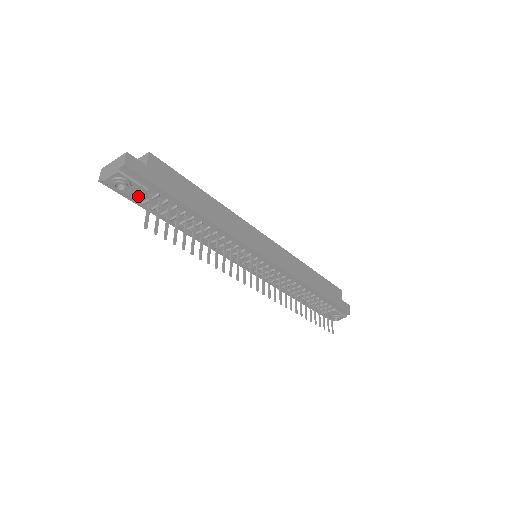
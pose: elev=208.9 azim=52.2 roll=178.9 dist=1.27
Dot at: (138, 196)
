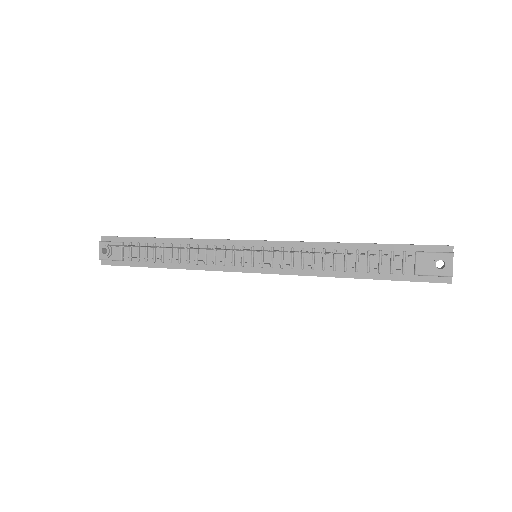
Dot at: (121, 254)
